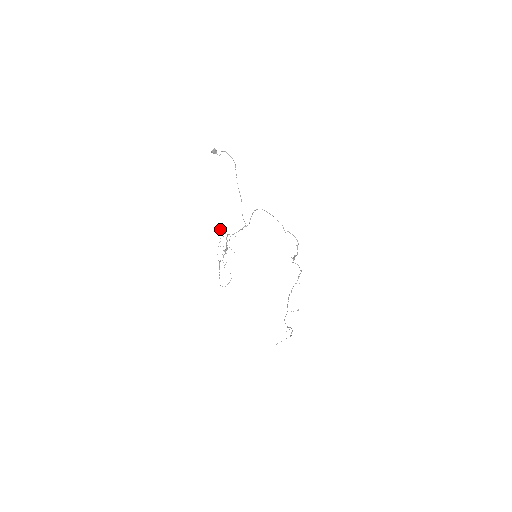
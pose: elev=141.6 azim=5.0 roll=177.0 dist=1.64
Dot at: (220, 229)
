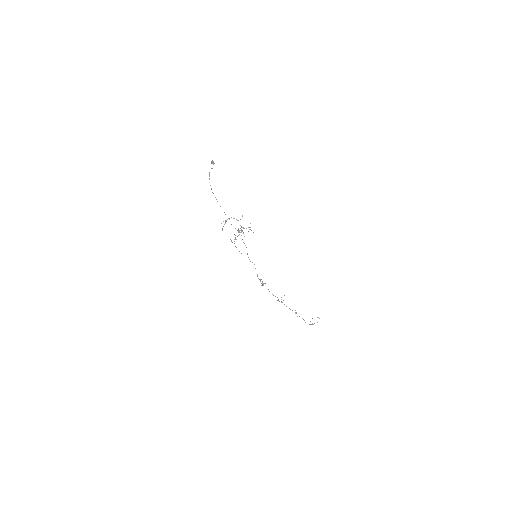
Dot at: (242, 216)
